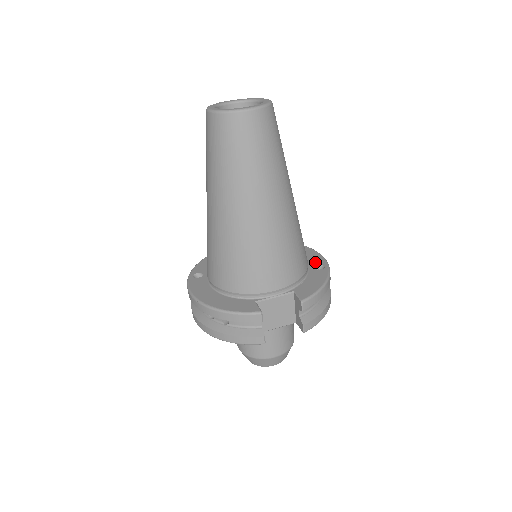
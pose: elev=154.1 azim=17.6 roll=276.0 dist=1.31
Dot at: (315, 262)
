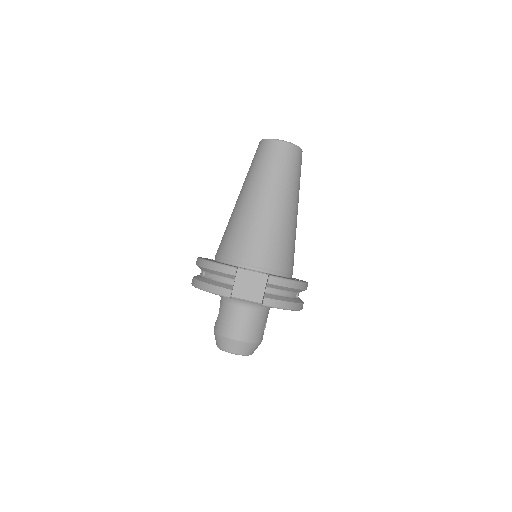
Dot at: occluded
